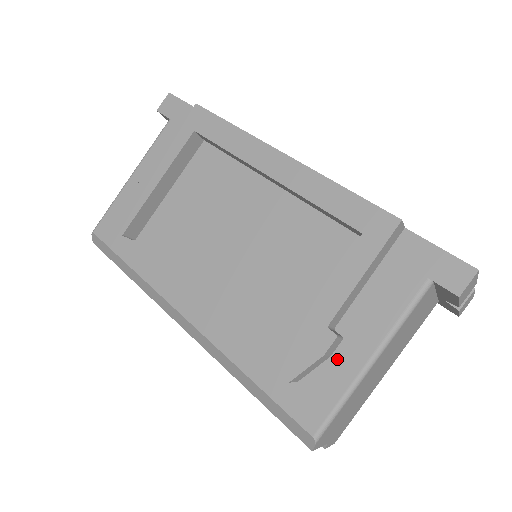
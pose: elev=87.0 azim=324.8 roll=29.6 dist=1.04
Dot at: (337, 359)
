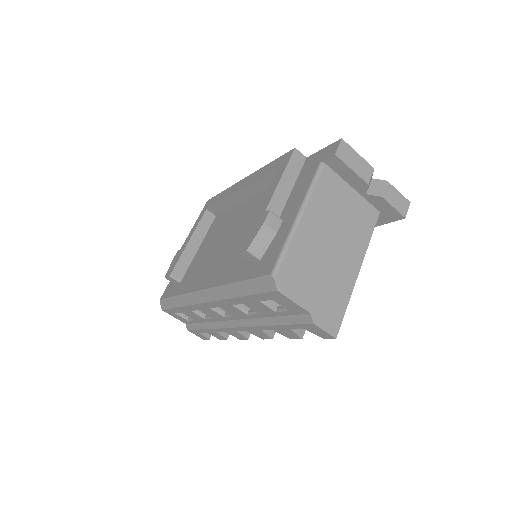
Dot at: (280, 230)
